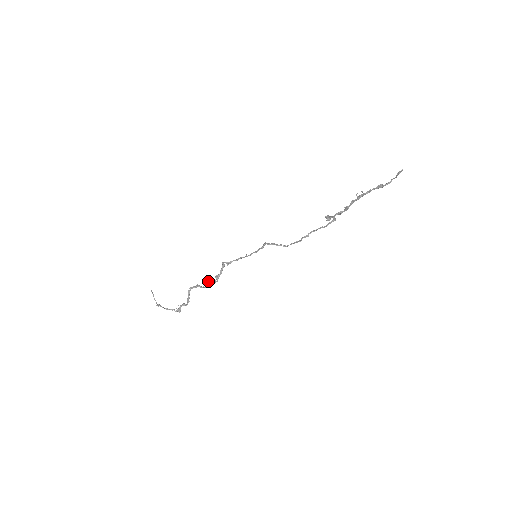
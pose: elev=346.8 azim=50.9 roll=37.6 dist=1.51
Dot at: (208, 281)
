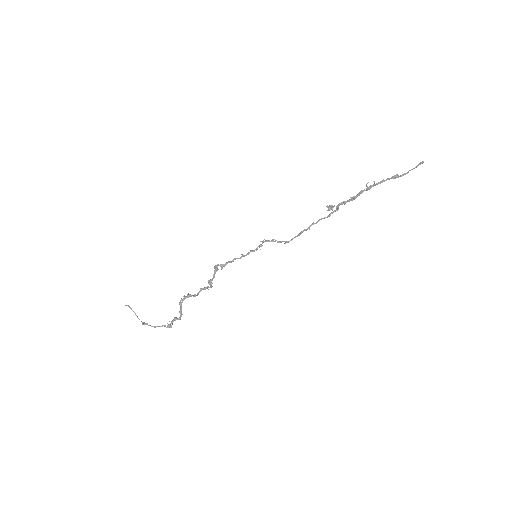
Dot at: (200, 288)
